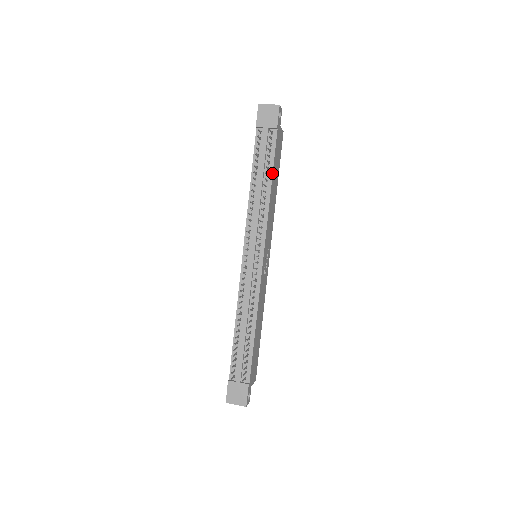
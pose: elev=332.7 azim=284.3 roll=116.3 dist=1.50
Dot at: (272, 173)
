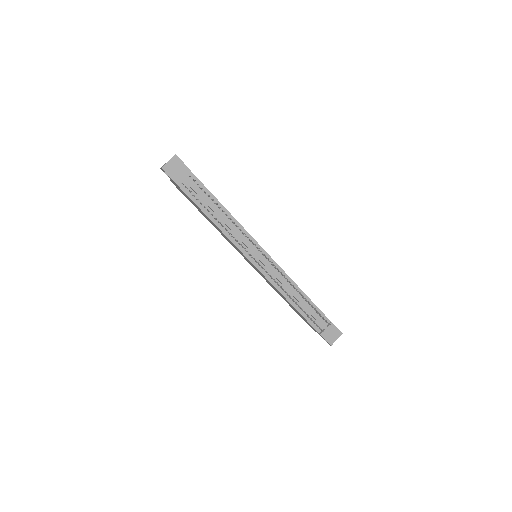
Dot at: (217, 200)
